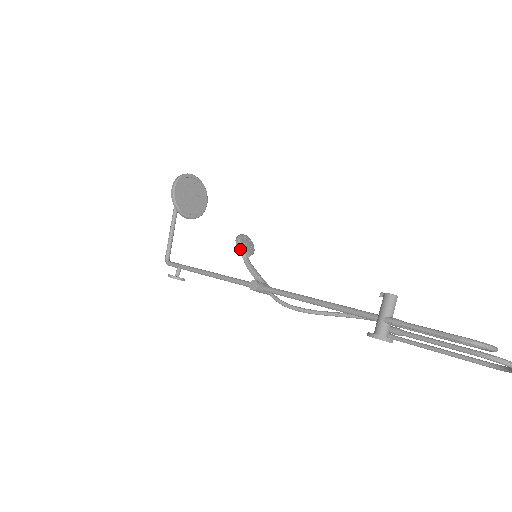
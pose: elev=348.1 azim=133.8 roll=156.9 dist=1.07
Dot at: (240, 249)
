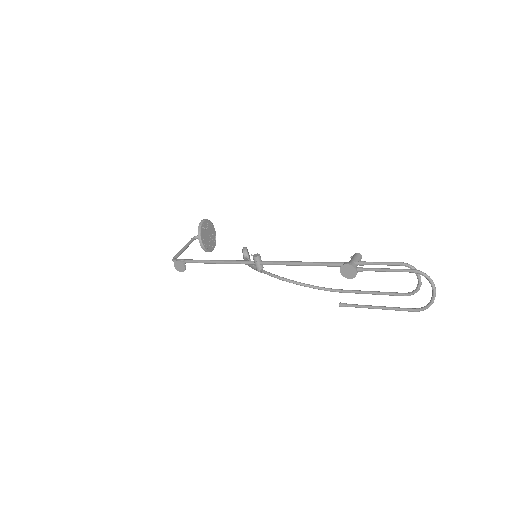
Dot at: (245, 251)
